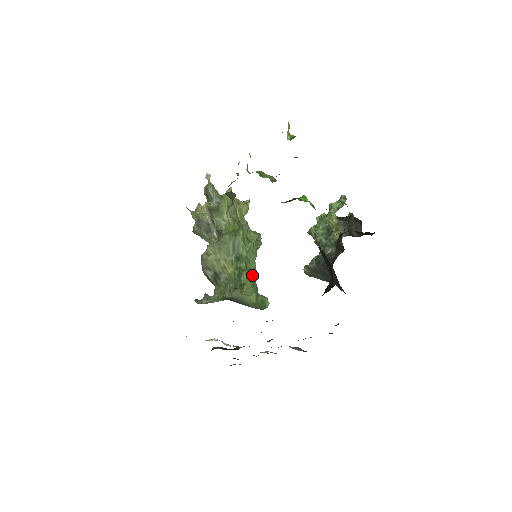
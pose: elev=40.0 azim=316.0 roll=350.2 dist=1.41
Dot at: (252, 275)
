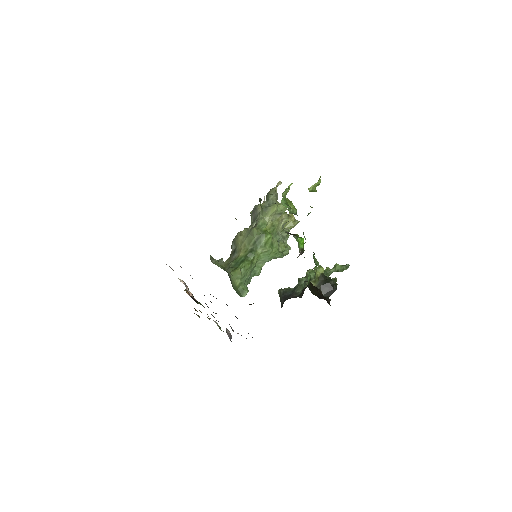
Dot at: (254, 270)
